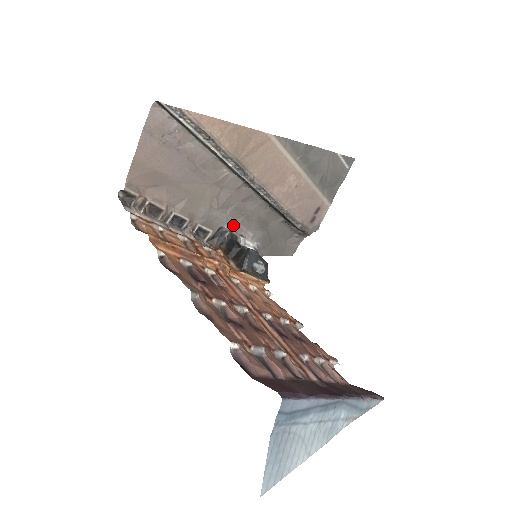
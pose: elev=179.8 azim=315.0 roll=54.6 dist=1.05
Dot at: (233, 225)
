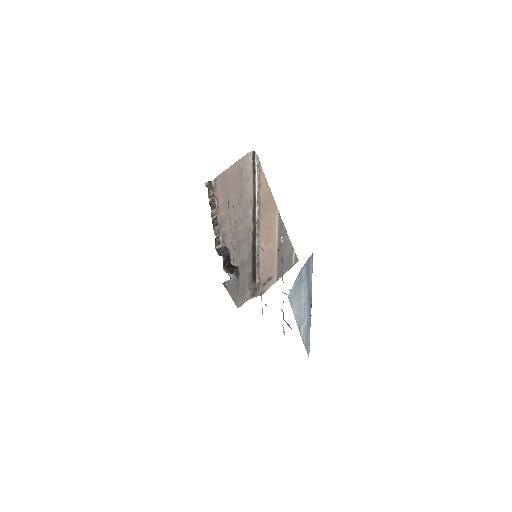
Dot at: (231, 251)
